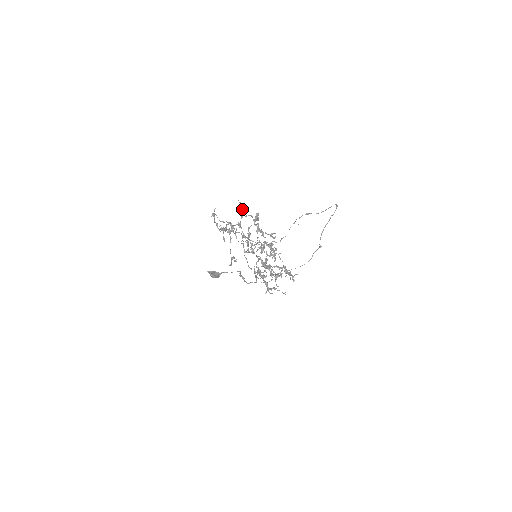
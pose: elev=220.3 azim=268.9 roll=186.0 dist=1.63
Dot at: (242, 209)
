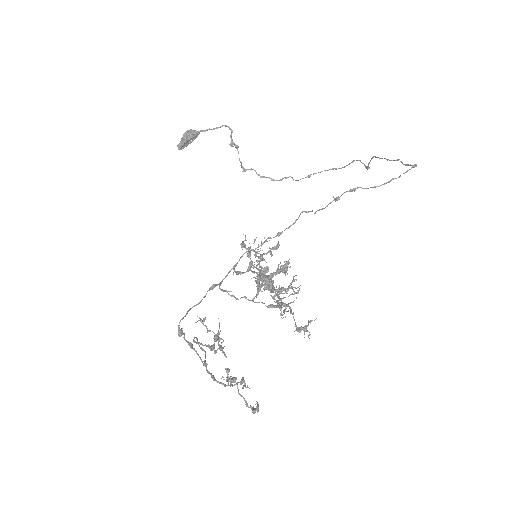
Dot at: (230, 380)
